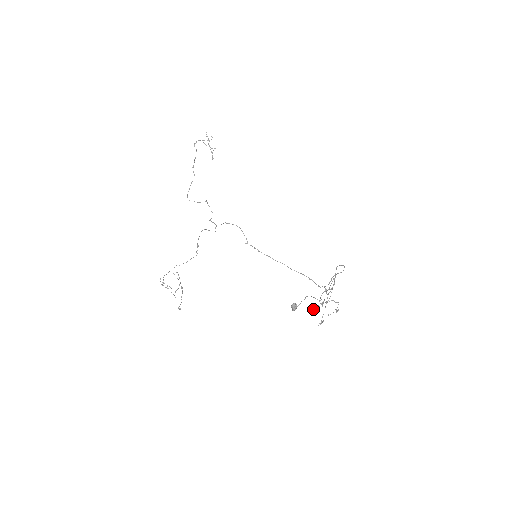
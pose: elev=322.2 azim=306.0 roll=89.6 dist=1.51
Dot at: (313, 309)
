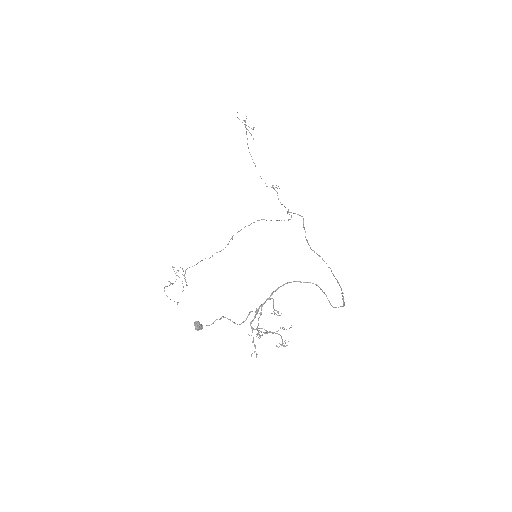
Dot at: (258, 334)
